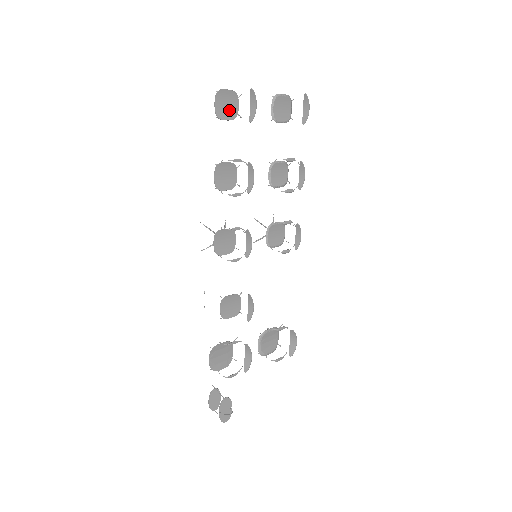
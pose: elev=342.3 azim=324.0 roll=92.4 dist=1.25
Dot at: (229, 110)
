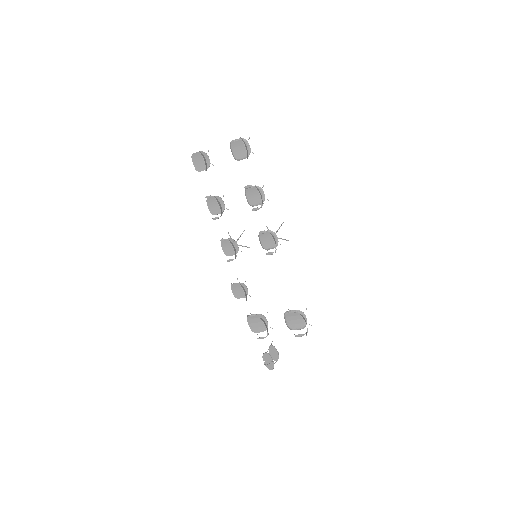
Dot at: (204, 164)
